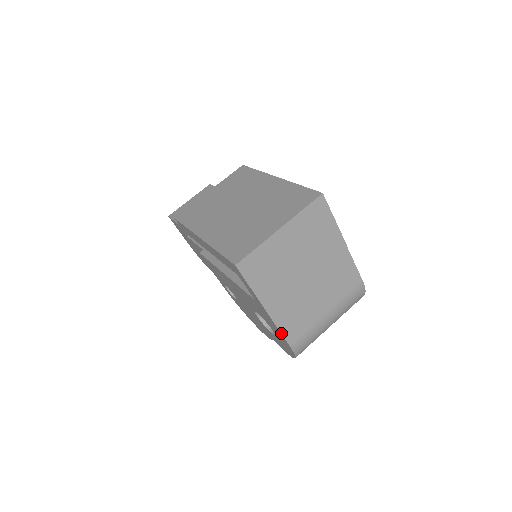
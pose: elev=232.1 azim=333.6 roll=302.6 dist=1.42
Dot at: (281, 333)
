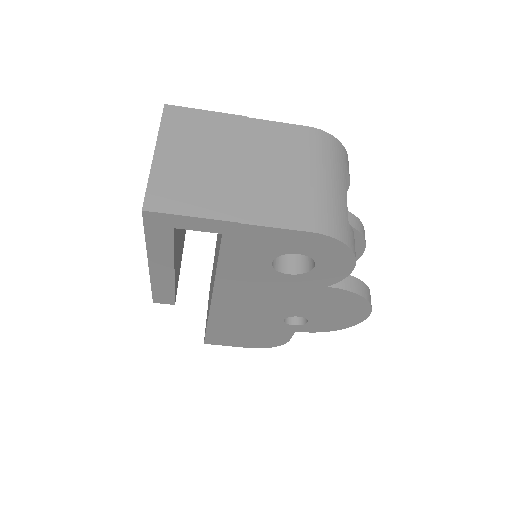
Dot at: (281, 228)
